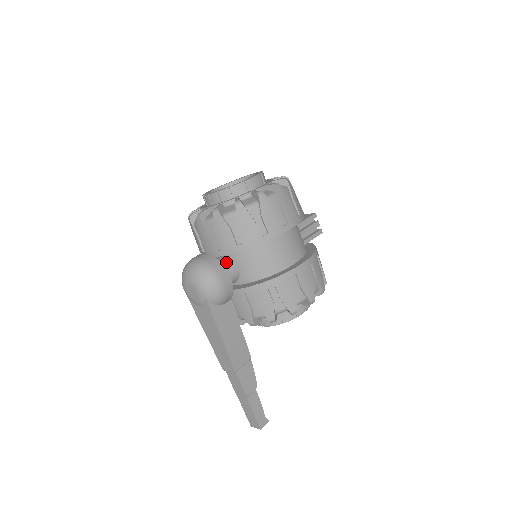
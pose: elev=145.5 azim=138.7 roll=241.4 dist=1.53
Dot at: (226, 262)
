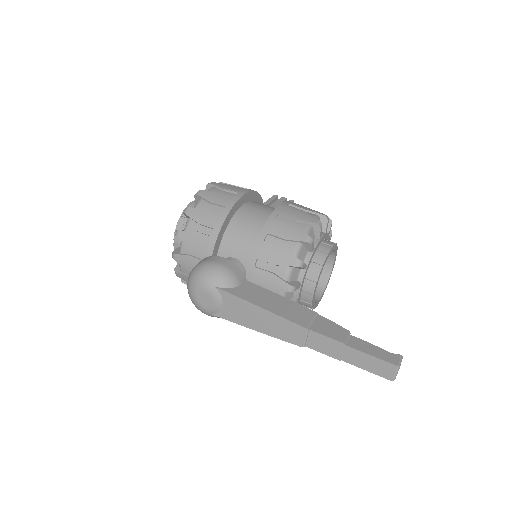
Dot at: occluded
